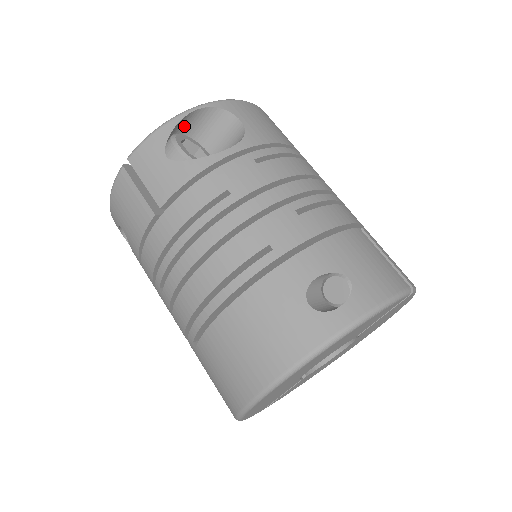
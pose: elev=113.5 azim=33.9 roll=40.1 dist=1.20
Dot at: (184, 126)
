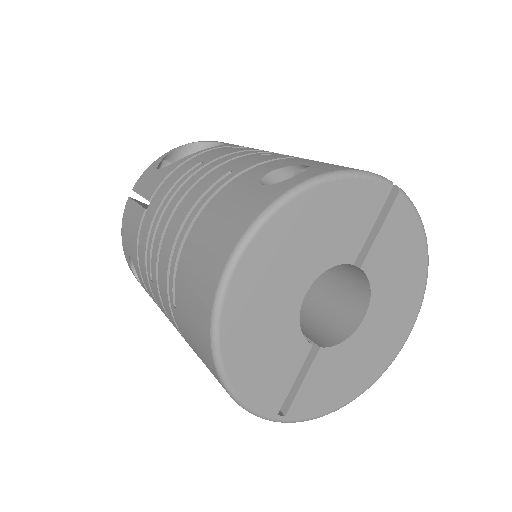
Dot at: occluded
